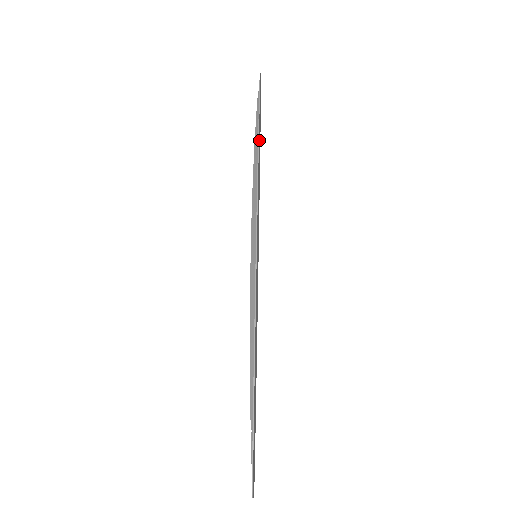
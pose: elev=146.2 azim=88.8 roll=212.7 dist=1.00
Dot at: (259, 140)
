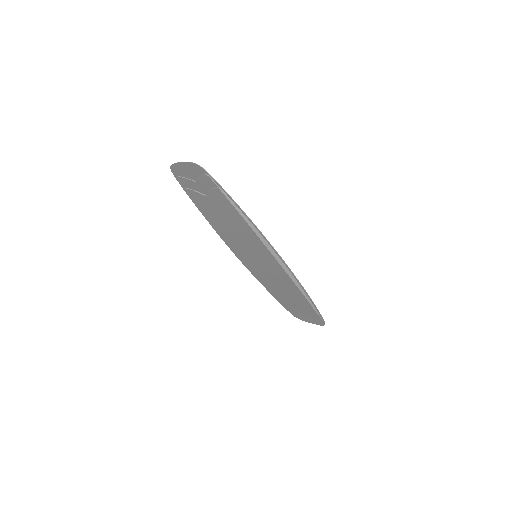
Dot at: (225, 205)
